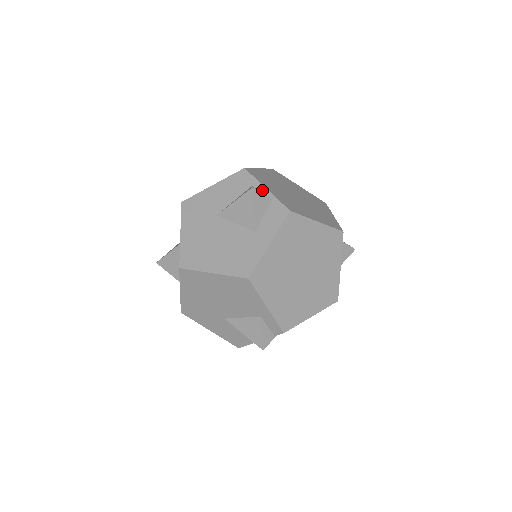
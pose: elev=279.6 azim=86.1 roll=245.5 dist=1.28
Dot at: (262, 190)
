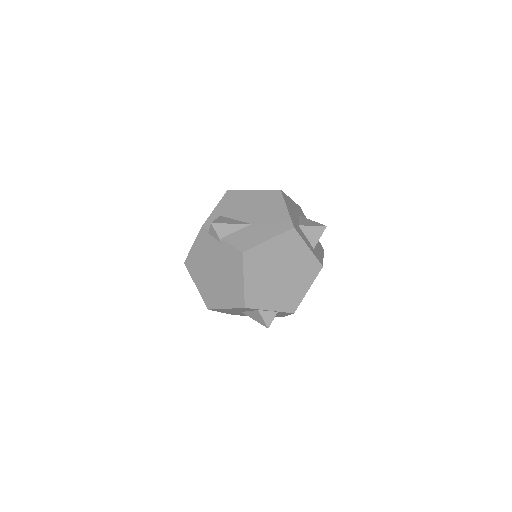
Dot at: (267, 311)
